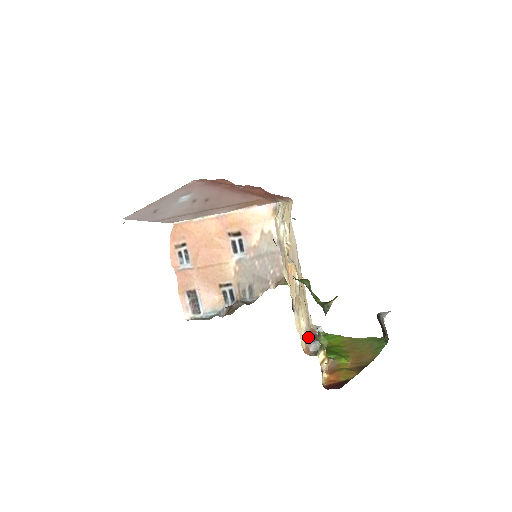
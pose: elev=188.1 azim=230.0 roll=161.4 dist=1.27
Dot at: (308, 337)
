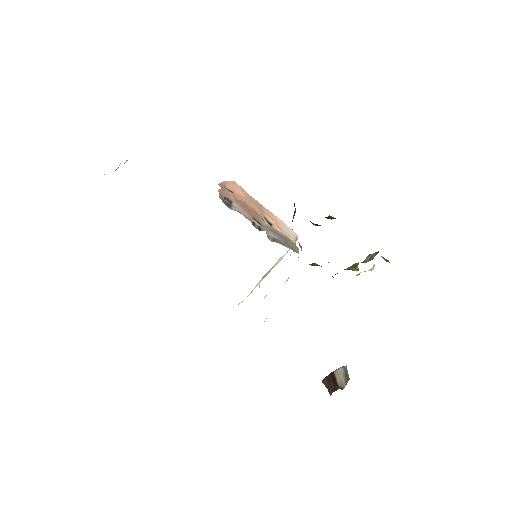
Dot at: occluded
